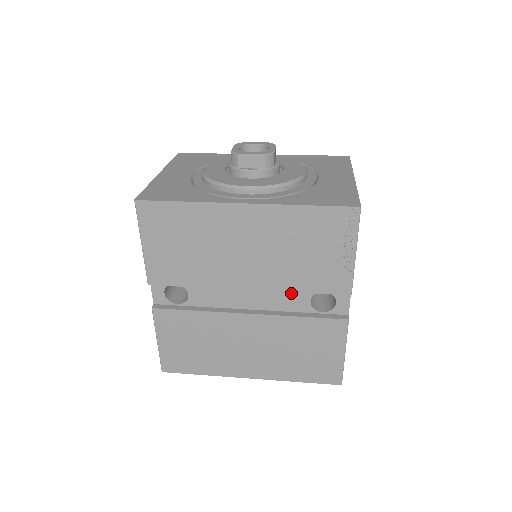
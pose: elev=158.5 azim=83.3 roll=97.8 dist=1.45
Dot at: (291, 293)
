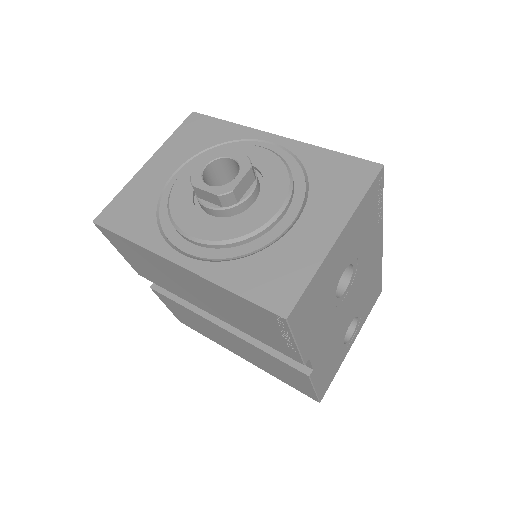
Dot at: occluded
